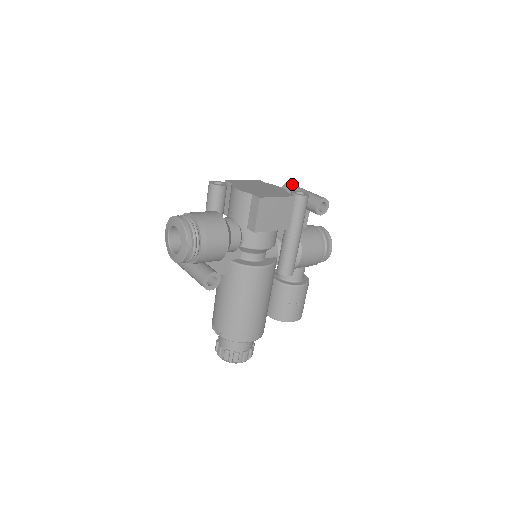
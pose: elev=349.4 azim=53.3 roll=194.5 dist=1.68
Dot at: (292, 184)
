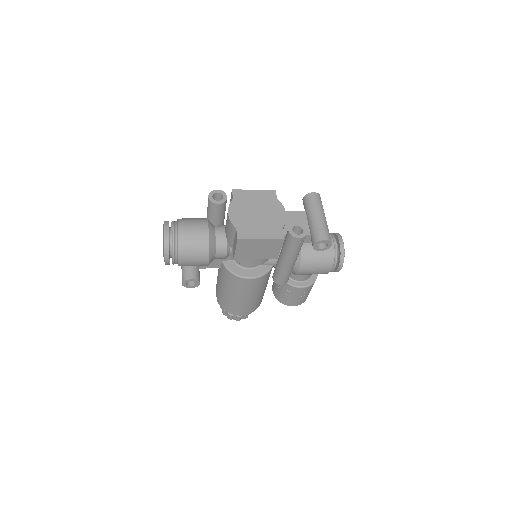
Dot at: (315, 197)
